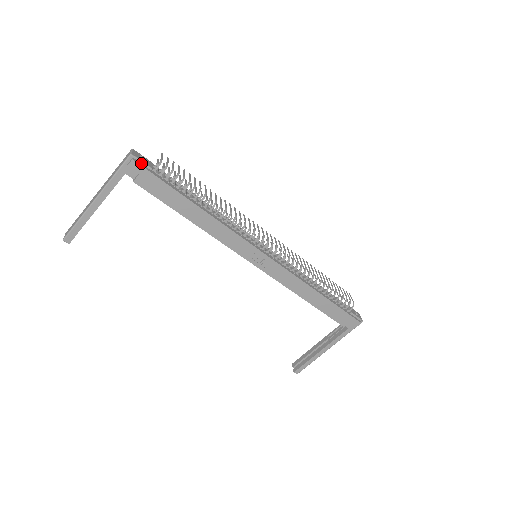
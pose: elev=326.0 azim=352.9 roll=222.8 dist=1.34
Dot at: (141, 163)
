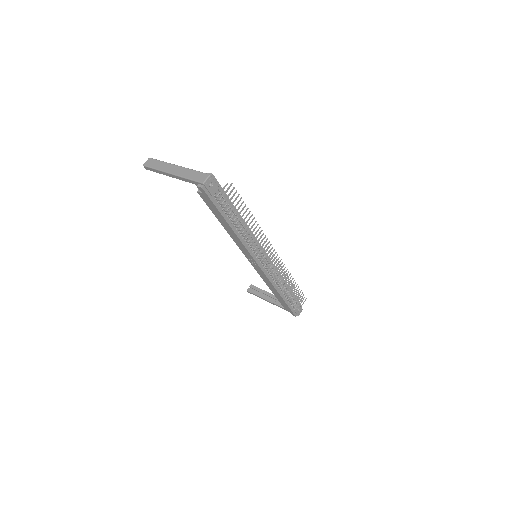
Dot at: (208, 190)
